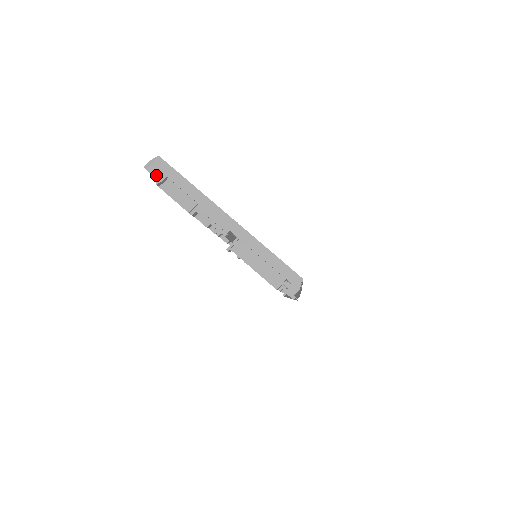
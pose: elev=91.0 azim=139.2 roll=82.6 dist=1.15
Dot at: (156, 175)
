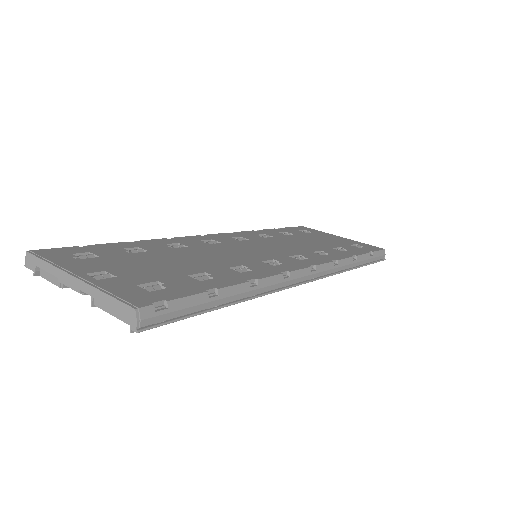
Dot at: (31, 268)
